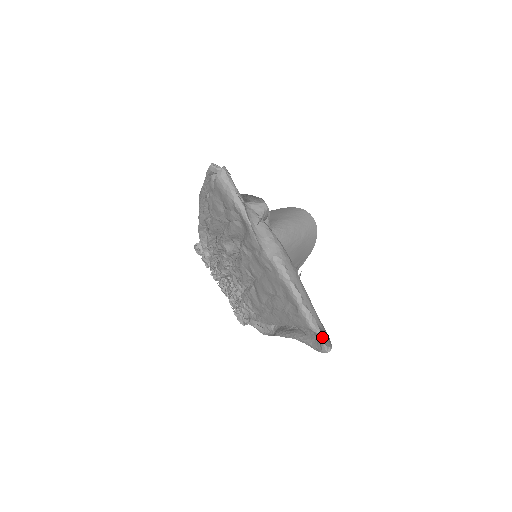
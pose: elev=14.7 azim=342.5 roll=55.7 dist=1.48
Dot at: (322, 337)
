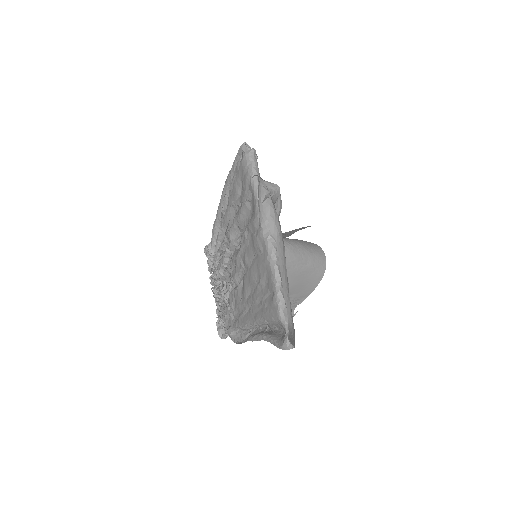
Dot at: (288, 330)
